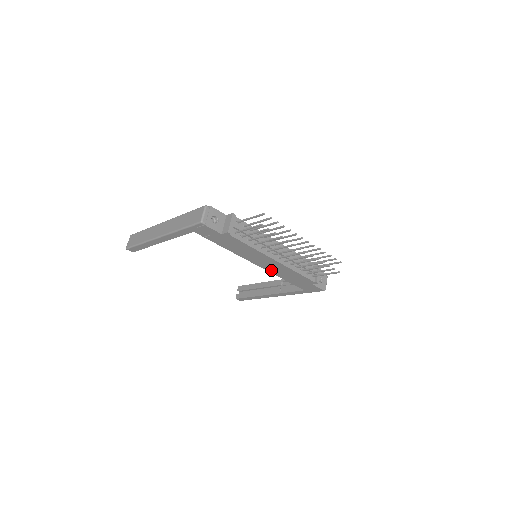
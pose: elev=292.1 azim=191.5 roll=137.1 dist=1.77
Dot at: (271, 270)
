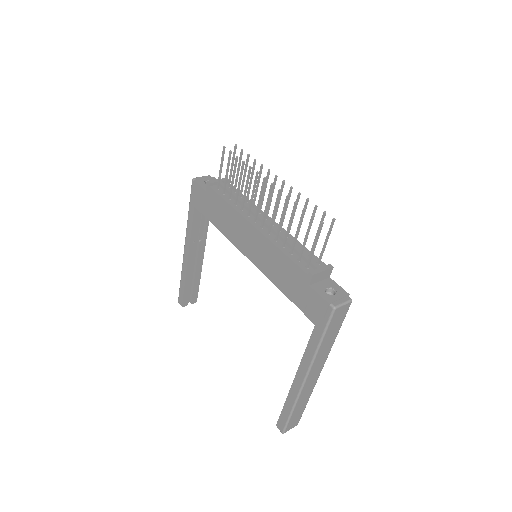
Dot at: (262, 265)
